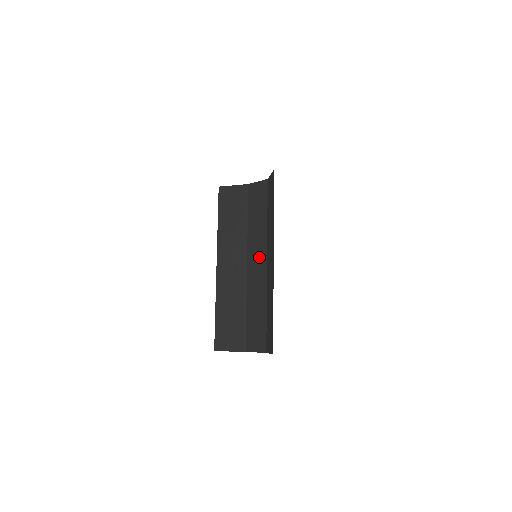
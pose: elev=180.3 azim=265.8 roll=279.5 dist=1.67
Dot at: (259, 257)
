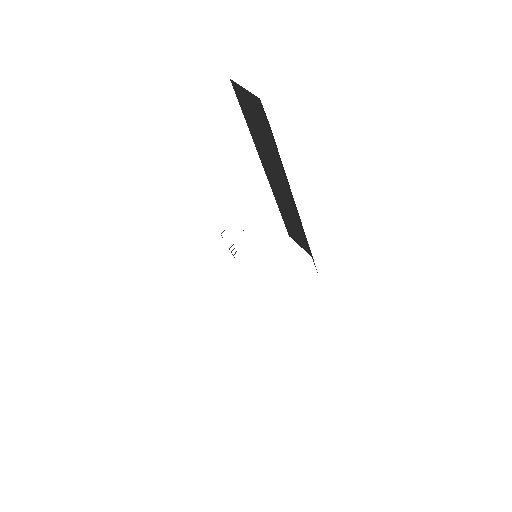
Dot at: occluded
